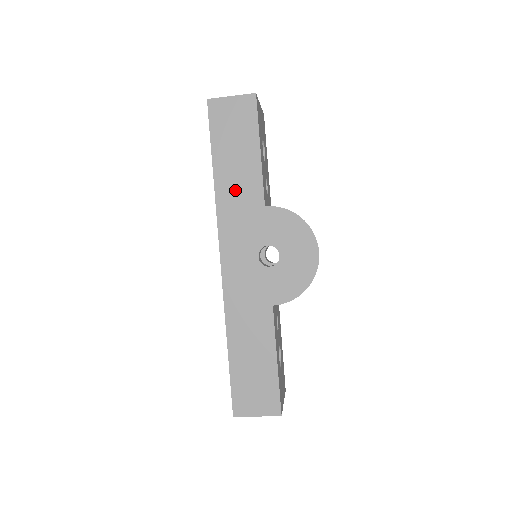
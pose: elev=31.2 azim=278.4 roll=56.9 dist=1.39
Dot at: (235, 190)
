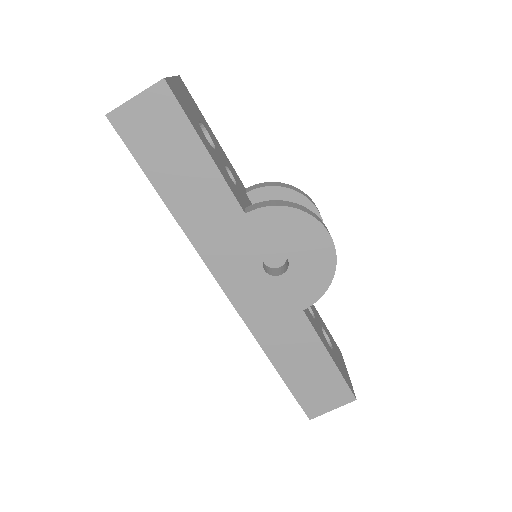
Dot at: (201, 211)
